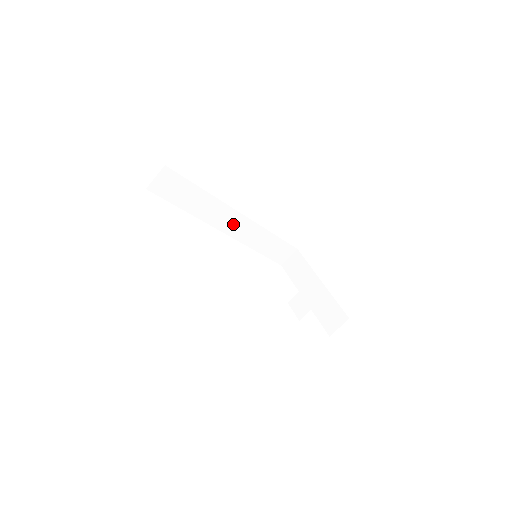
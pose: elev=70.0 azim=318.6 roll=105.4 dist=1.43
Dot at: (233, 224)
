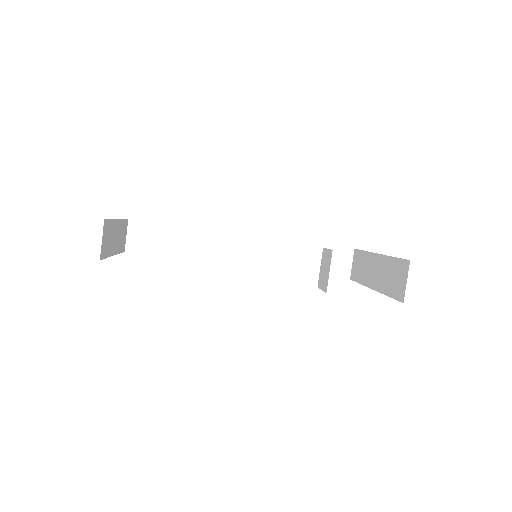
Dot at: (244, 251)
